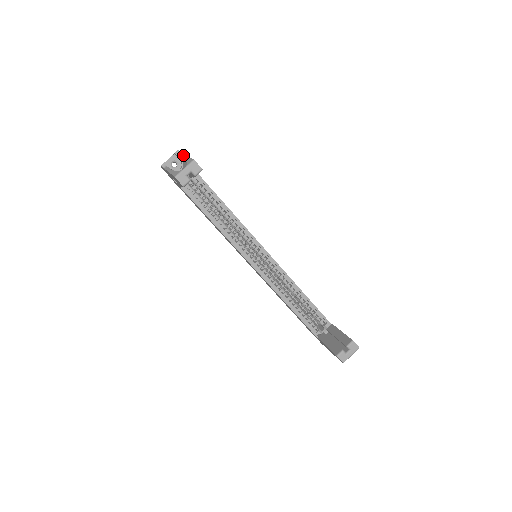
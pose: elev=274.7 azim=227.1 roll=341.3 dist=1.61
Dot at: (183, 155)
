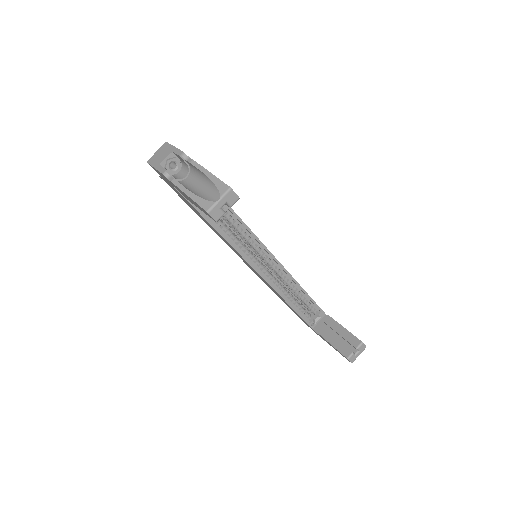
Dot at: (199, 167)
